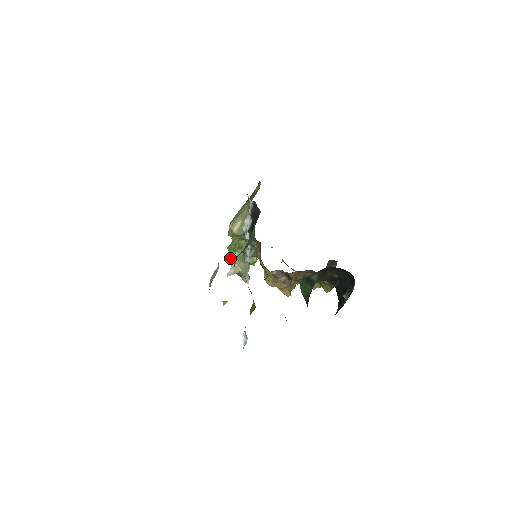
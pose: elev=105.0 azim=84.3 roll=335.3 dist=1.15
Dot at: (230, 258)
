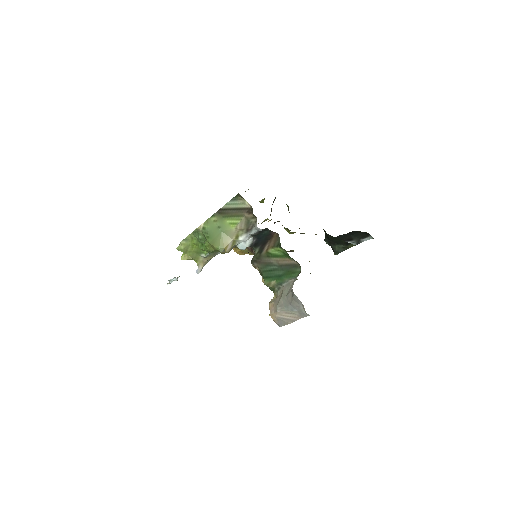
Dot at: occluded
